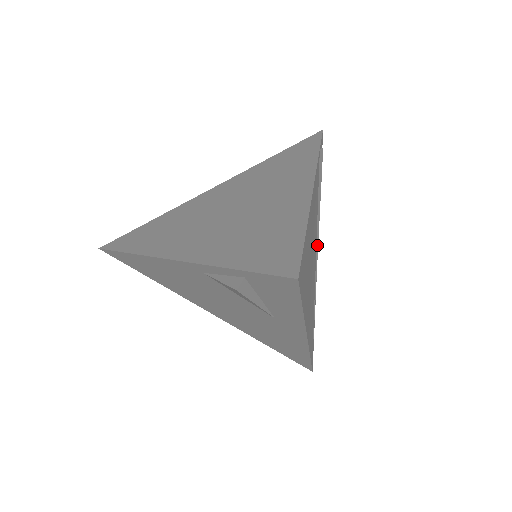
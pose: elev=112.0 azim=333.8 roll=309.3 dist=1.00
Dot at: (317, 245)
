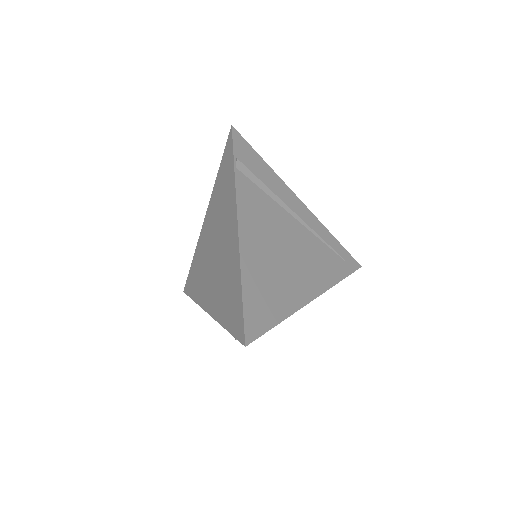
Dot at: (291, 212)
